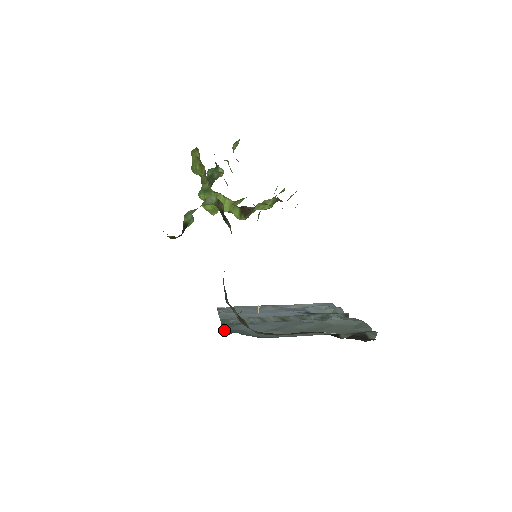
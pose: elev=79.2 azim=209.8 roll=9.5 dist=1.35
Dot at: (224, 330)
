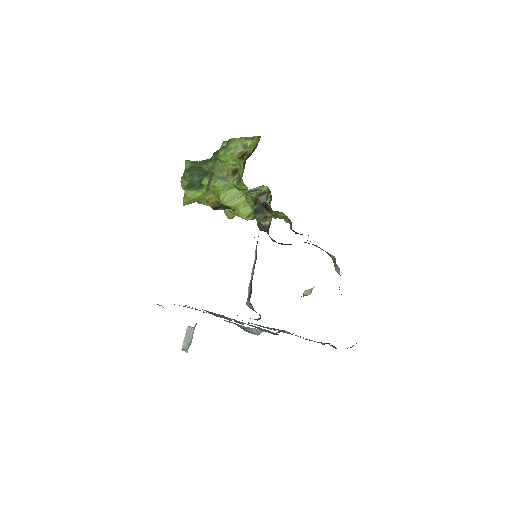
Dot at: occluded
